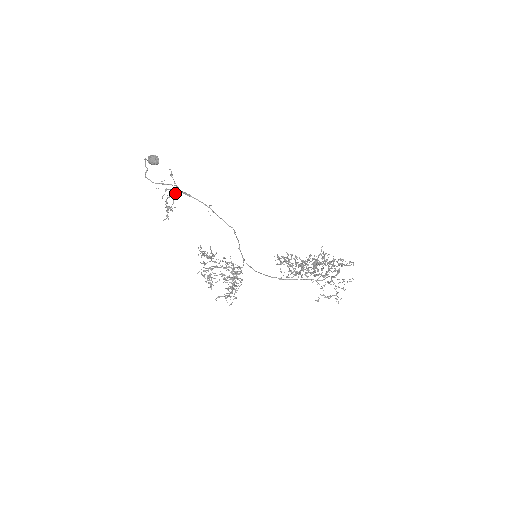
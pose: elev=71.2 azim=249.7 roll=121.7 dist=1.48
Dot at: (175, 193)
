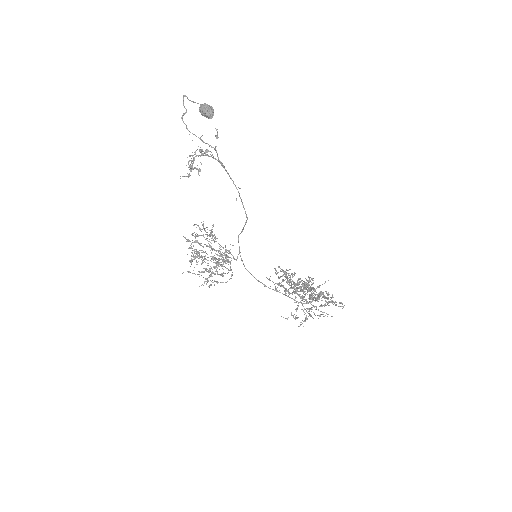
Dot at: occluded
